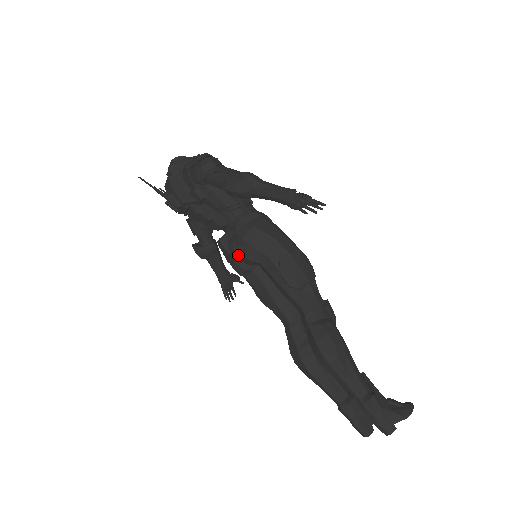
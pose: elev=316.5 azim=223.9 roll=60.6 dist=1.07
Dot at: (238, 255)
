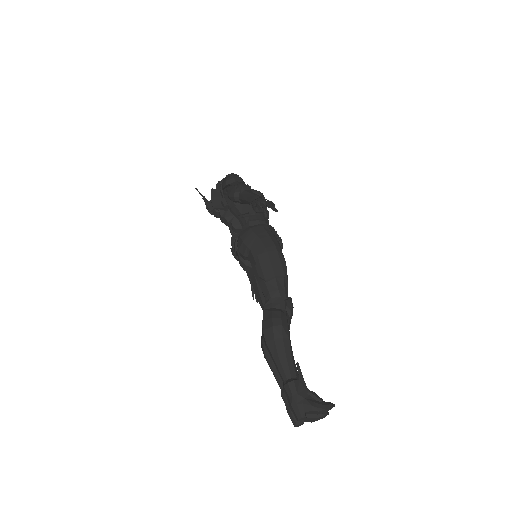
Dot at: occluded
